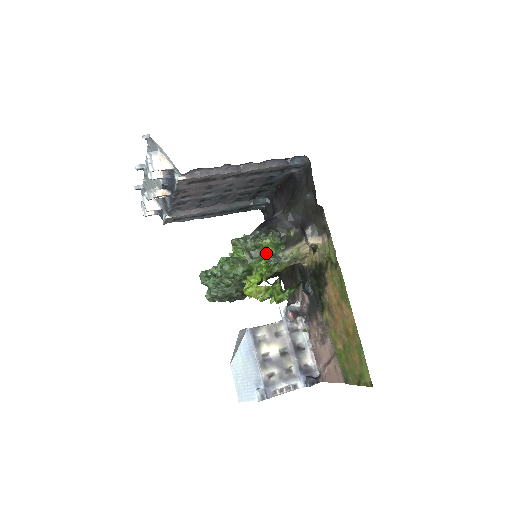
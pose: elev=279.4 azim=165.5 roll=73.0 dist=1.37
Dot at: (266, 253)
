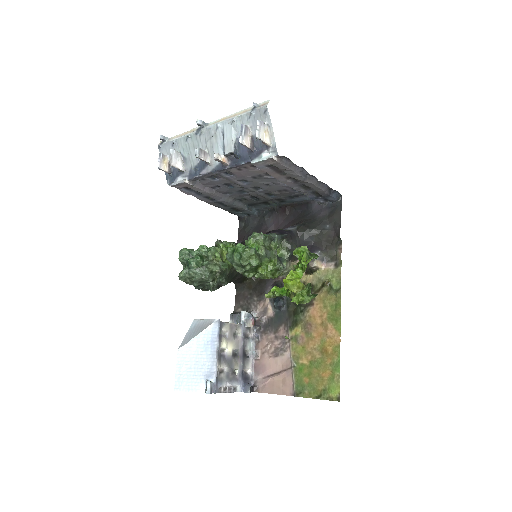
Dot at: (302, 257)
